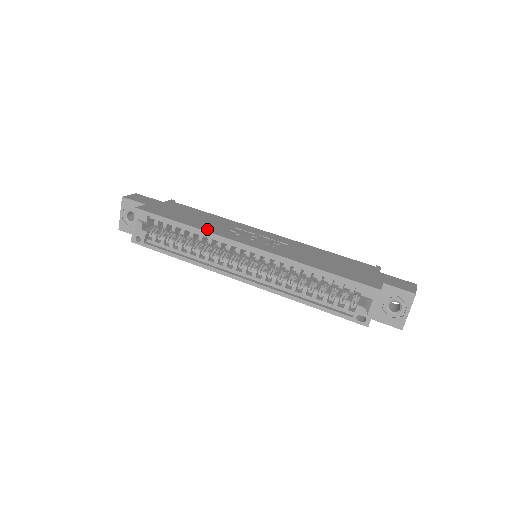
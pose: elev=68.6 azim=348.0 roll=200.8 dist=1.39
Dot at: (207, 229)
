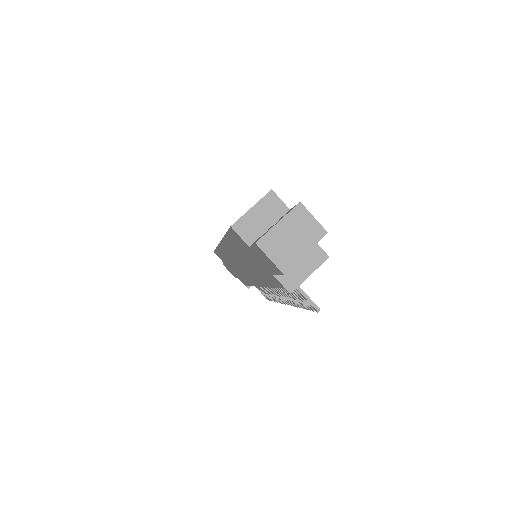
Dot at: occluded
